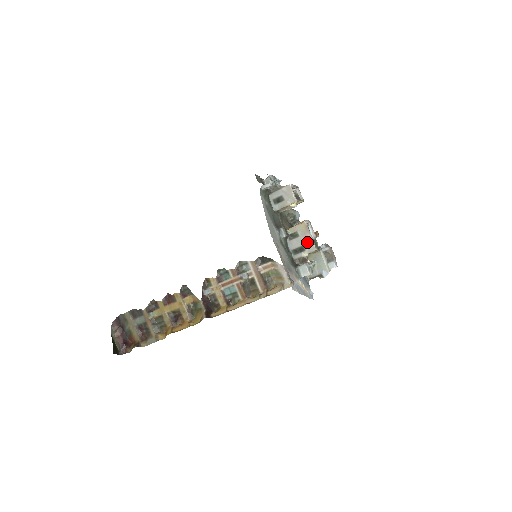
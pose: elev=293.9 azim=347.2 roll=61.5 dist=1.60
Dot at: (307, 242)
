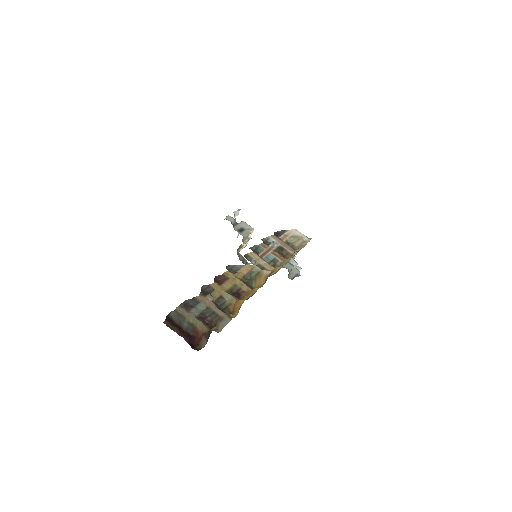
Dot at: occluded
